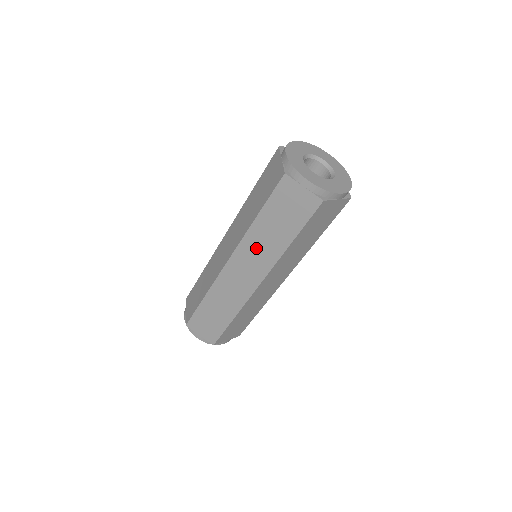
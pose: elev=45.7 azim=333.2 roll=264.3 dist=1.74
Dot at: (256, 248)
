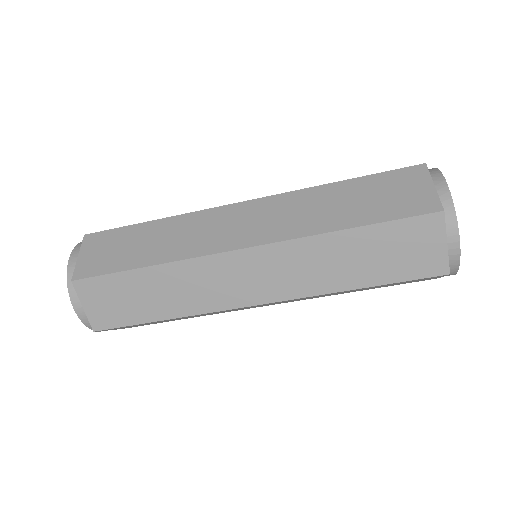
Dot at: (304, 262)
